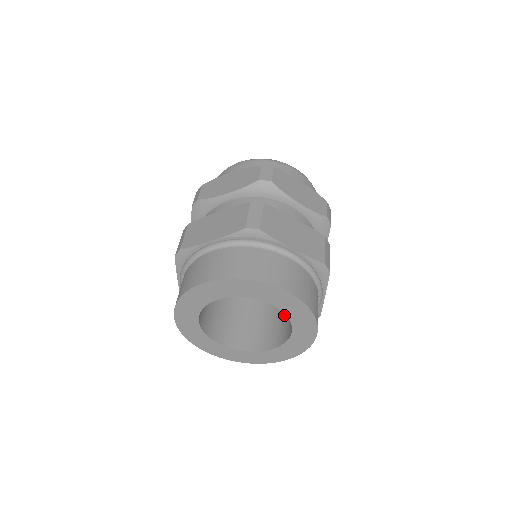
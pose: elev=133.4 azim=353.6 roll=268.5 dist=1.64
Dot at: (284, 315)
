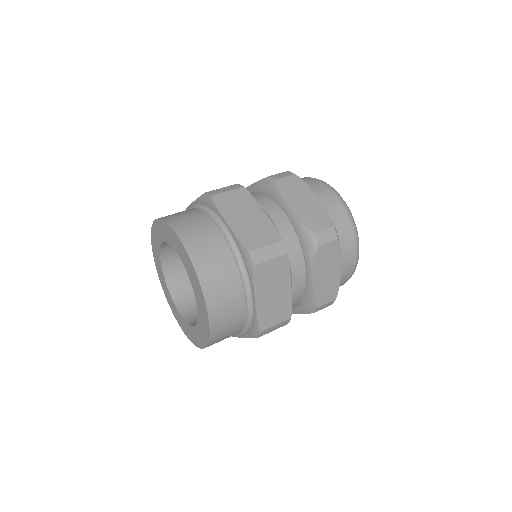
Dot at: occluded
